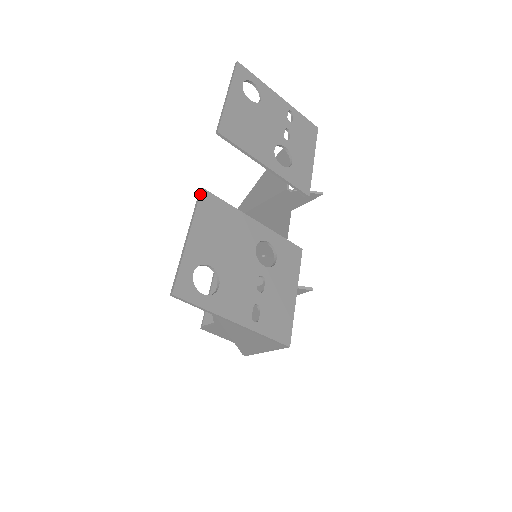
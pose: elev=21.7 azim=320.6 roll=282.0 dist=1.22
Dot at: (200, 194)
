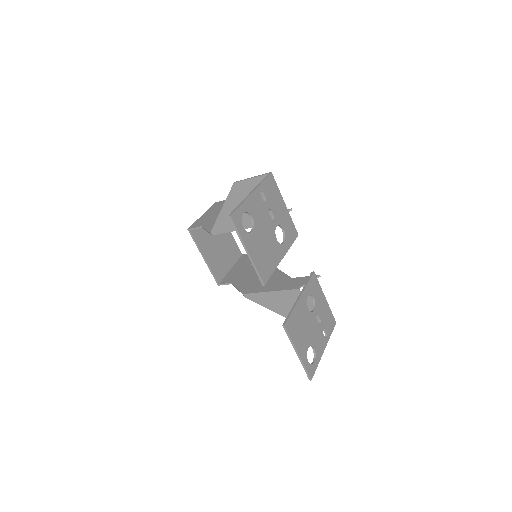
Dot at: (286, 329)
